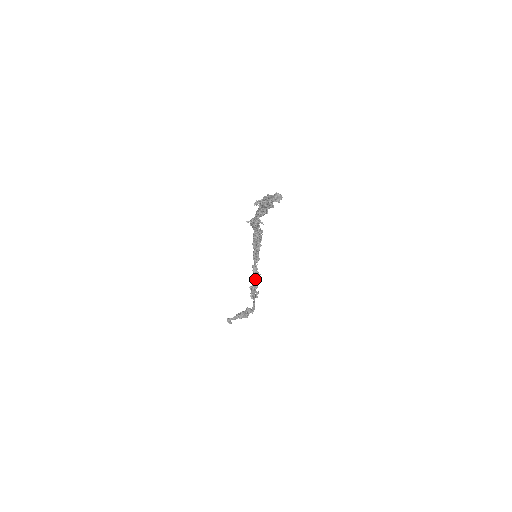
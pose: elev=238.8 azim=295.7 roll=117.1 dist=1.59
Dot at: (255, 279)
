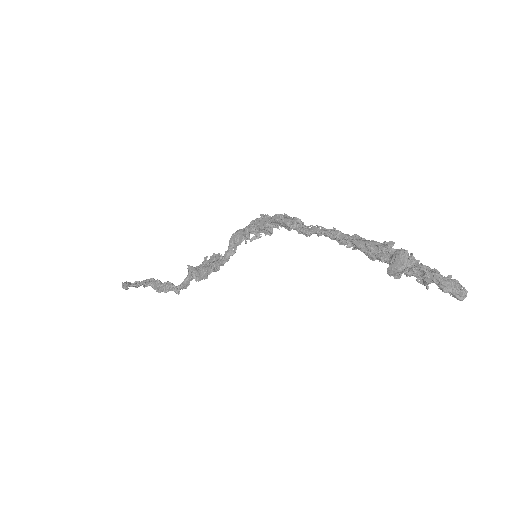
Dot at: (218, 267)
